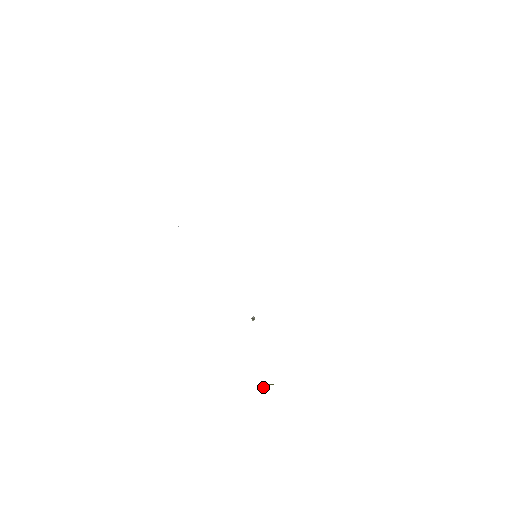
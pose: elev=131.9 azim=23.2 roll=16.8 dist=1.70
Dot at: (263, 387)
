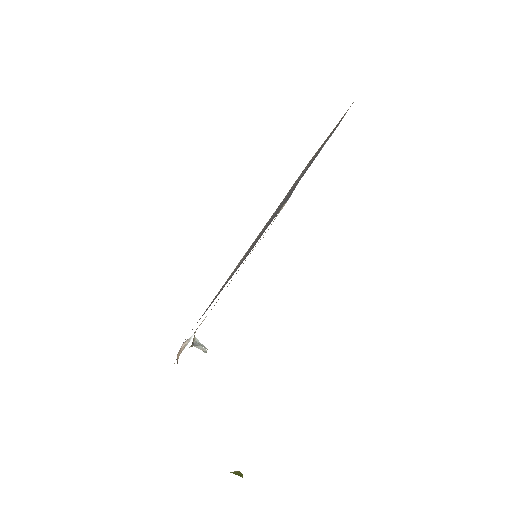
Dot at: occluded
